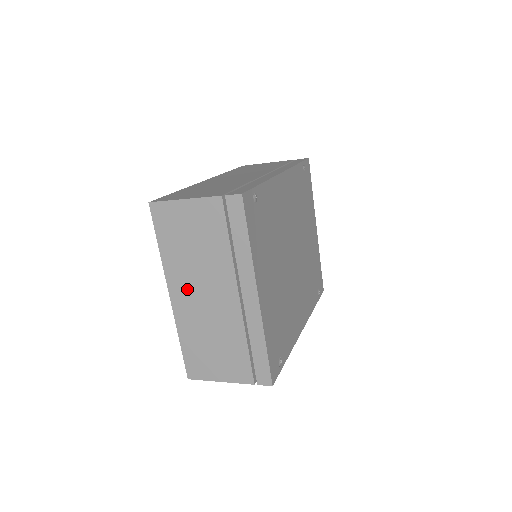
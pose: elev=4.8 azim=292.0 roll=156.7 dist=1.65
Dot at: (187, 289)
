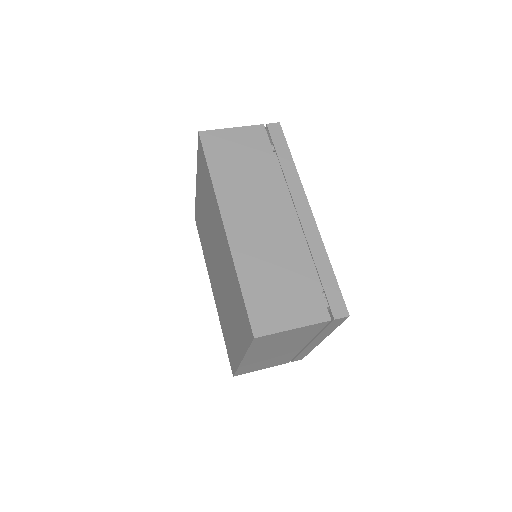
Dot at: (262, 355)
